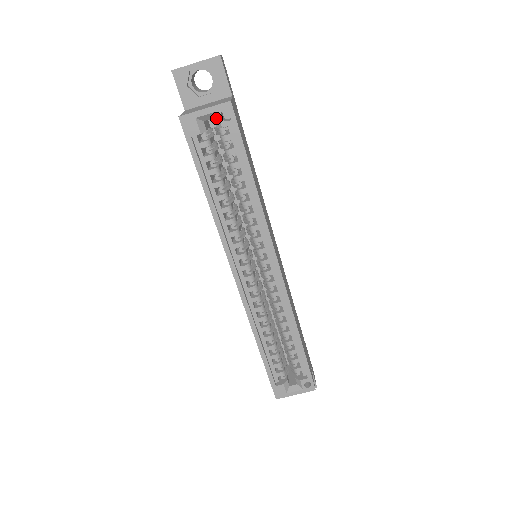
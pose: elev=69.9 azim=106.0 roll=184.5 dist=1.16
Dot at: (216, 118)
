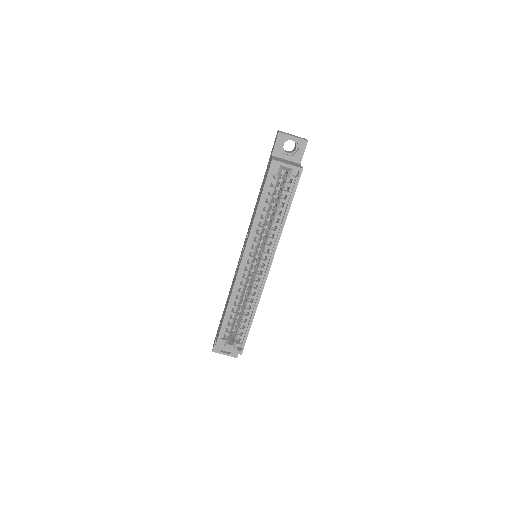
Dot at: (290, 172)
